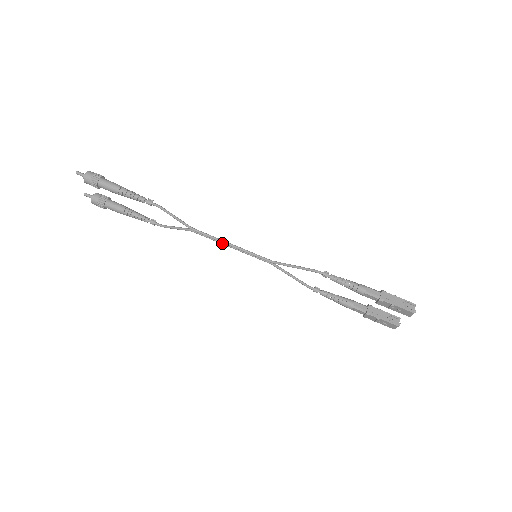
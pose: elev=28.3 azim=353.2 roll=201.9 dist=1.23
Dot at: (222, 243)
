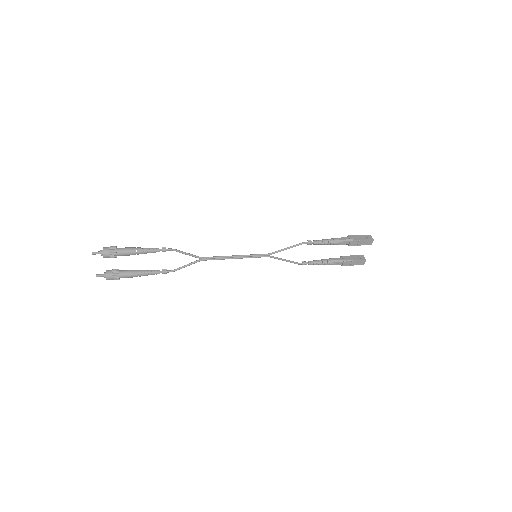
Dot at: (228, 258)
